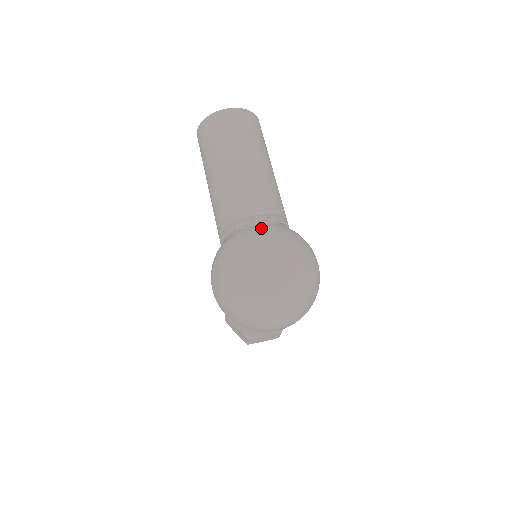
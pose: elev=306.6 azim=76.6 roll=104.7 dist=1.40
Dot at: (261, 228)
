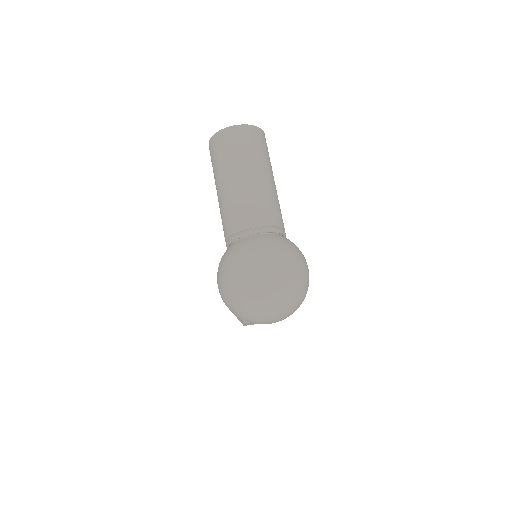
Dot at: (262, 239)
